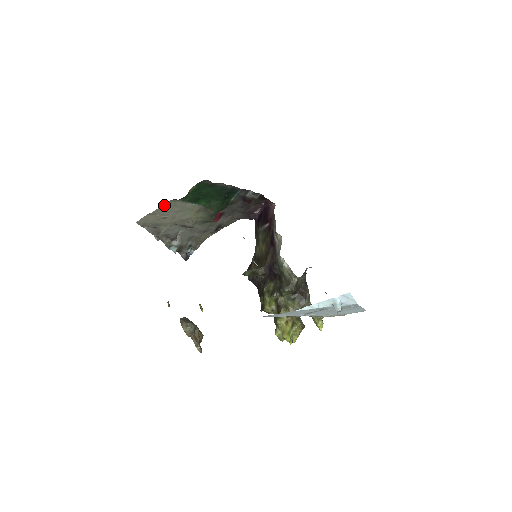
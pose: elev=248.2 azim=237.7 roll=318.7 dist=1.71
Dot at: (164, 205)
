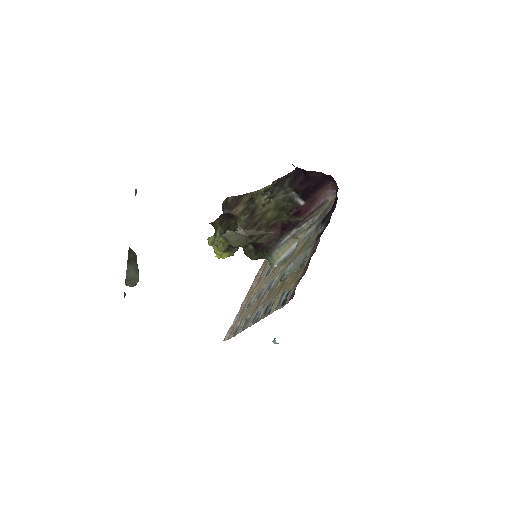
Dot at: occluded
